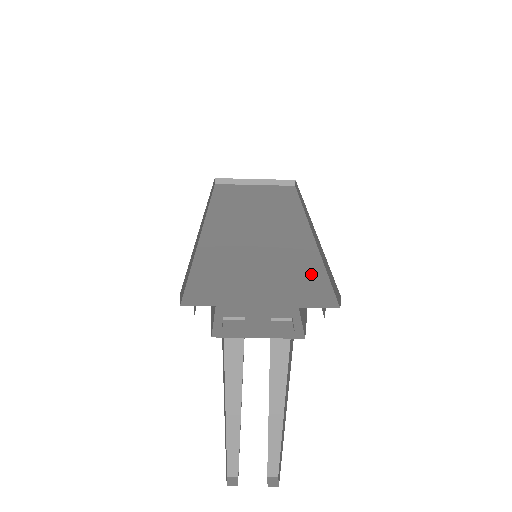
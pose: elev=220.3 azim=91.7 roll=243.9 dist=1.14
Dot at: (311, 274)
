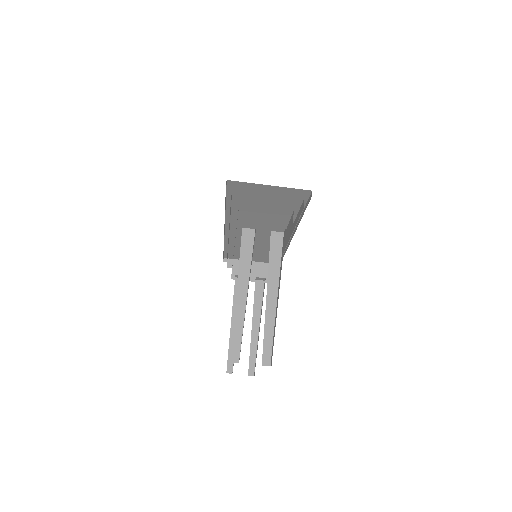
Dot at: occluded
